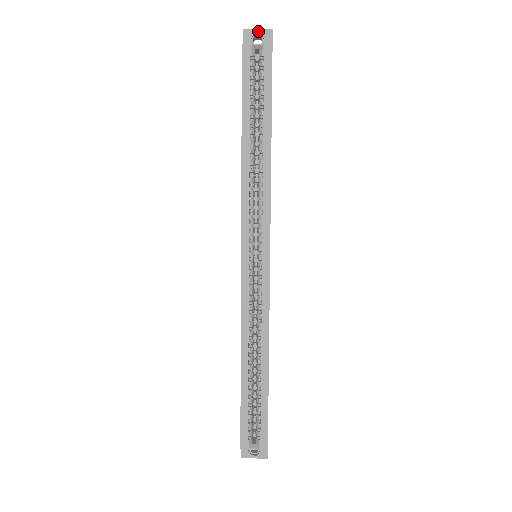
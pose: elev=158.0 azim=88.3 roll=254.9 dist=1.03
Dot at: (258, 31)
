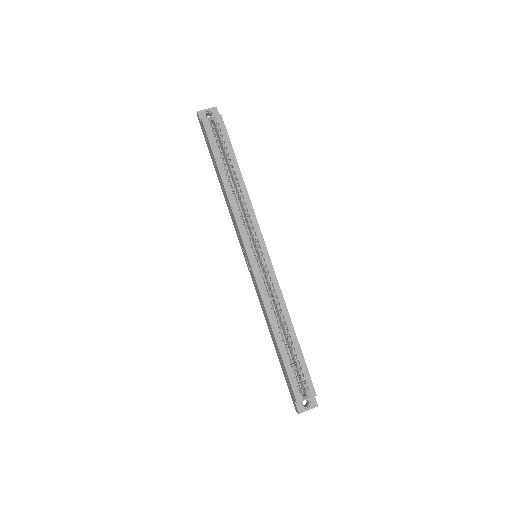
Dot at: (207, 110)
